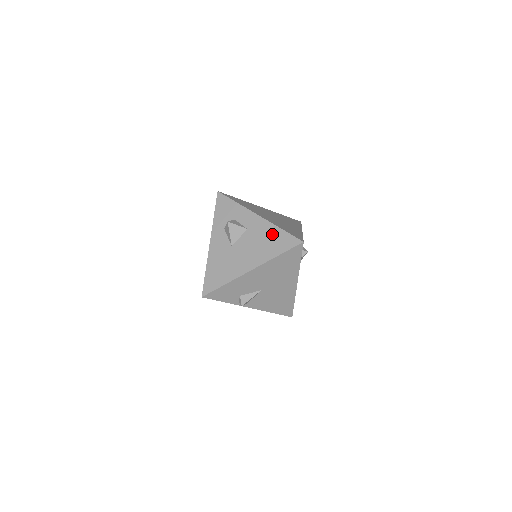
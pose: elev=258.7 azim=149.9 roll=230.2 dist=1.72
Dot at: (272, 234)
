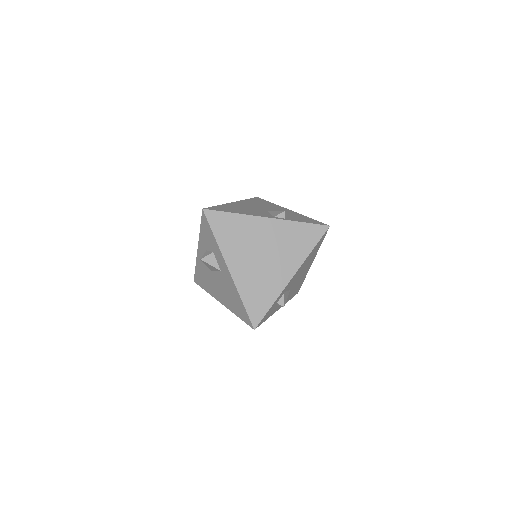
Dot at: (235, 297)
